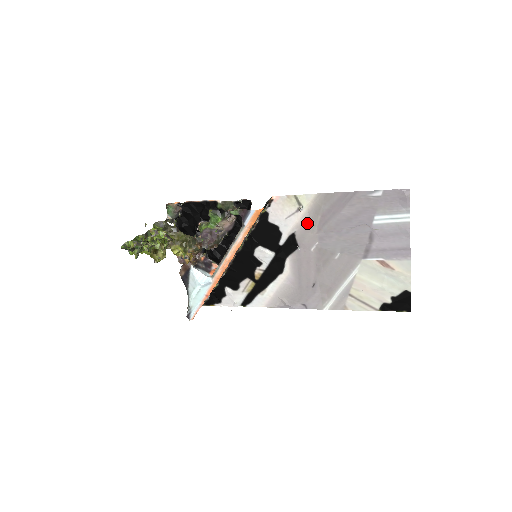
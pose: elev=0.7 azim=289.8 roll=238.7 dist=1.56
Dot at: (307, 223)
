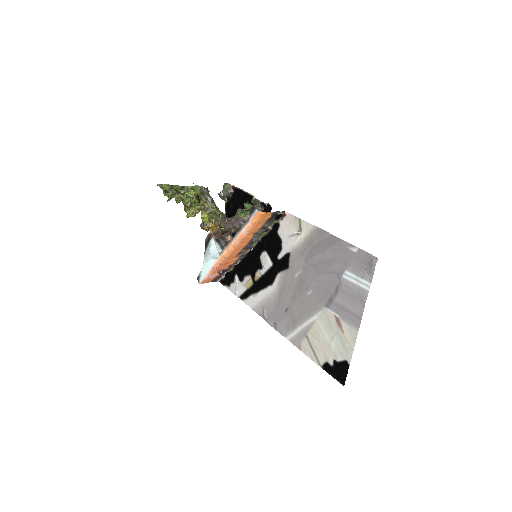
Dot at: (300, 249)
